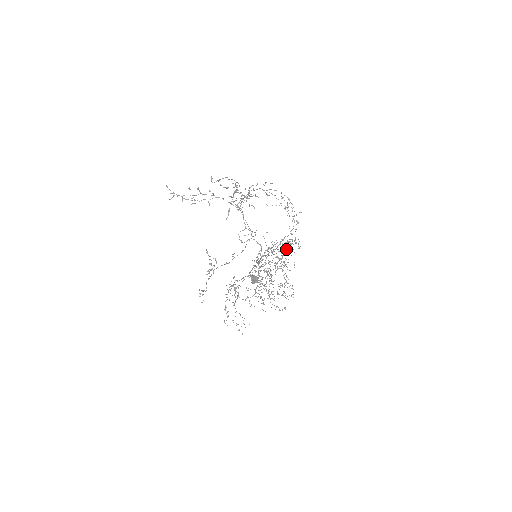
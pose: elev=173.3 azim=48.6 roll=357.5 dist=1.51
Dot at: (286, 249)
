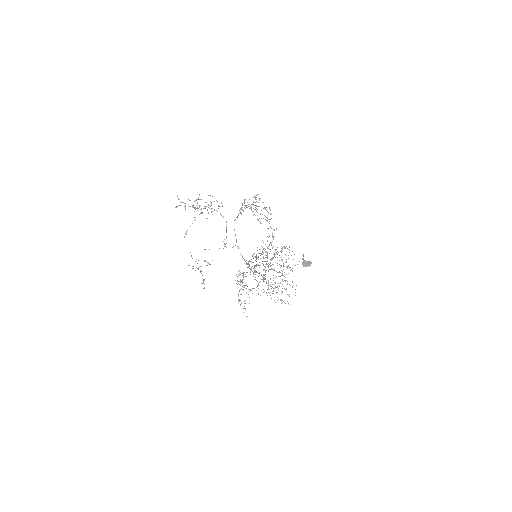
Dot at: (274, 256)
